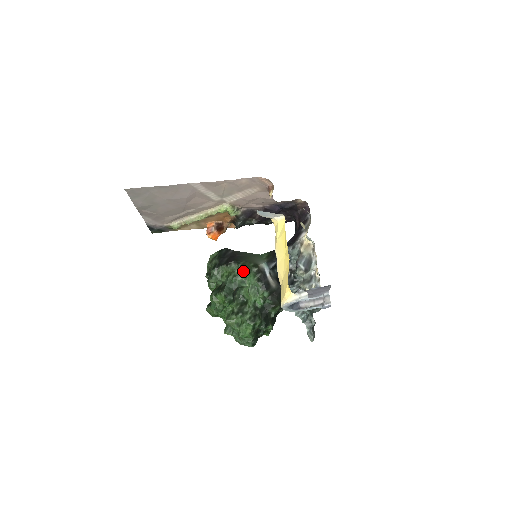
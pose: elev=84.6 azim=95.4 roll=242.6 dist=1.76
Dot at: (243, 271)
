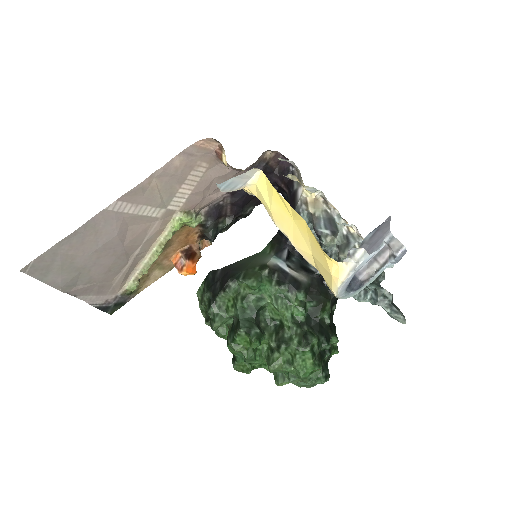
Dot at: (250, 284)
